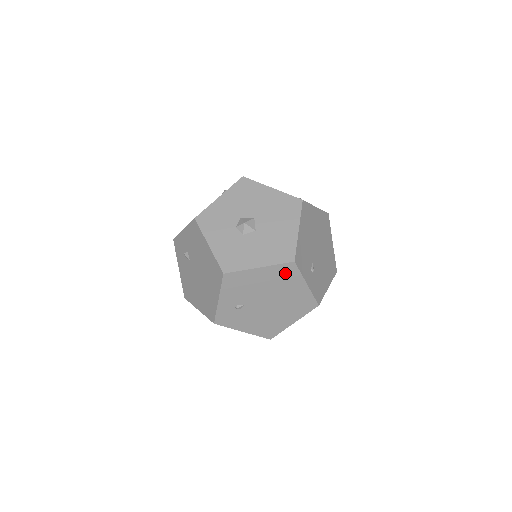
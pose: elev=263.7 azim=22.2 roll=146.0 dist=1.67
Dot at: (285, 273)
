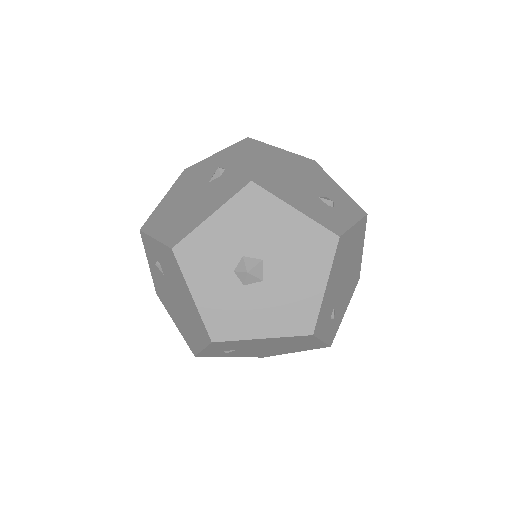
Dot at: (297, 339)
